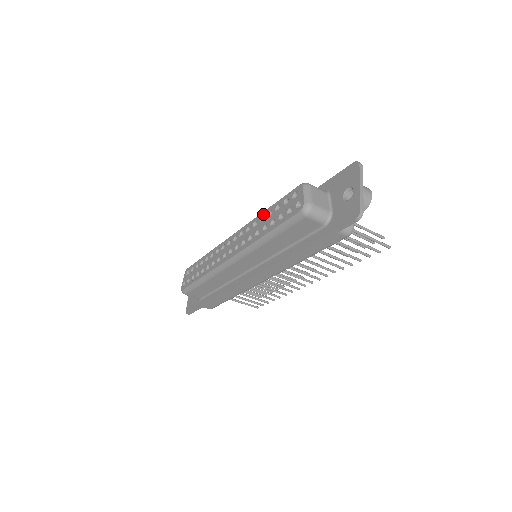
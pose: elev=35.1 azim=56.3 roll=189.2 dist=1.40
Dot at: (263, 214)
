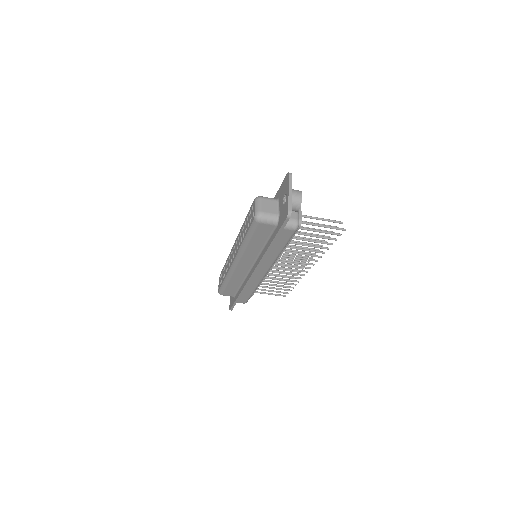
Dot at: (243, 224)
